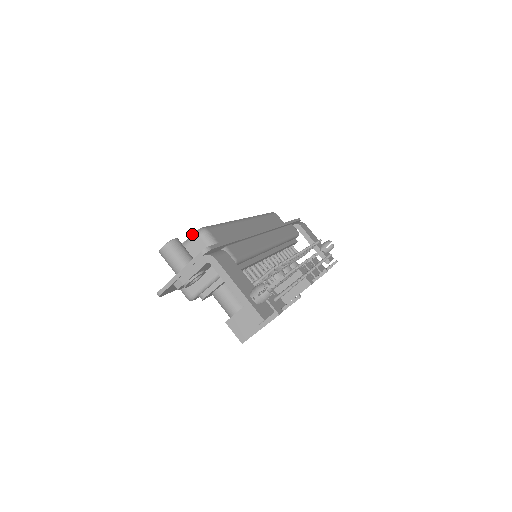
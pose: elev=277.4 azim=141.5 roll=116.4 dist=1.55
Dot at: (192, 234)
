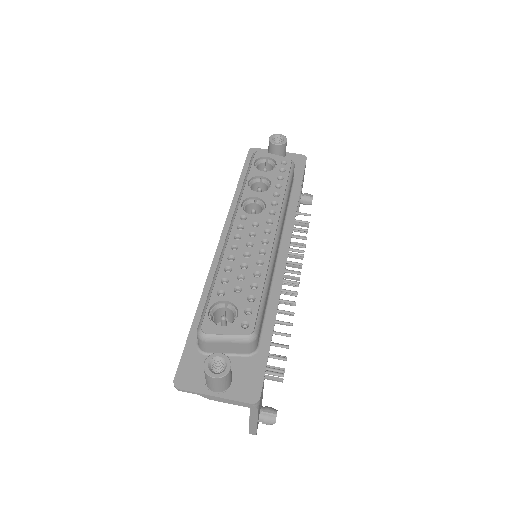
Dot at: (240, 335)
